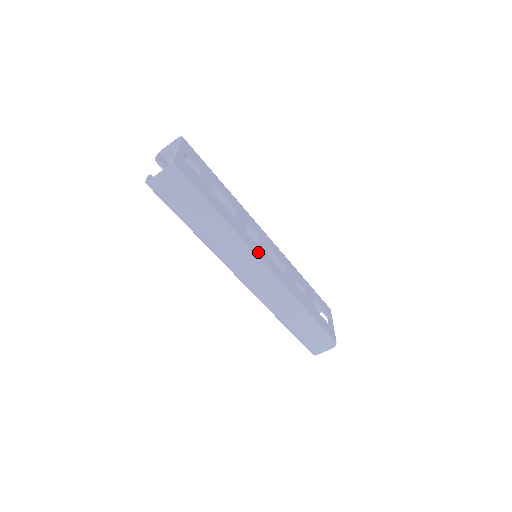
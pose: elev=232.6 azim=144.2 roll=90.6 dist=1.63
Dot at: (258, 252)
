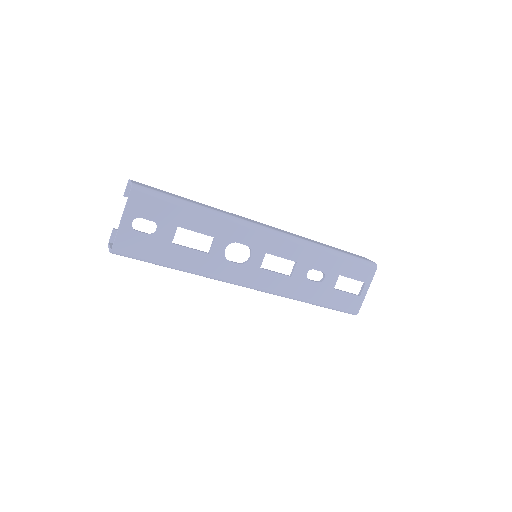
Dot at: (240, 276)
